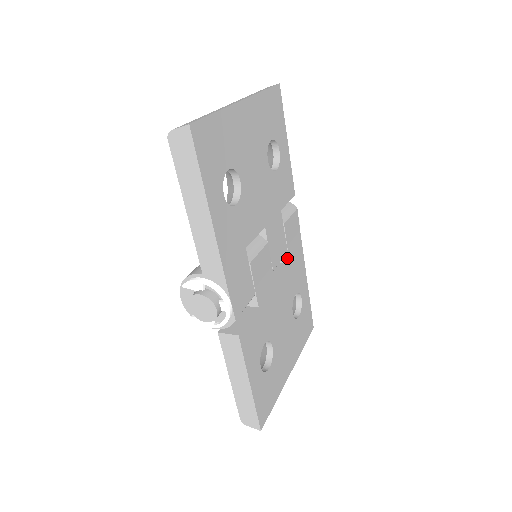
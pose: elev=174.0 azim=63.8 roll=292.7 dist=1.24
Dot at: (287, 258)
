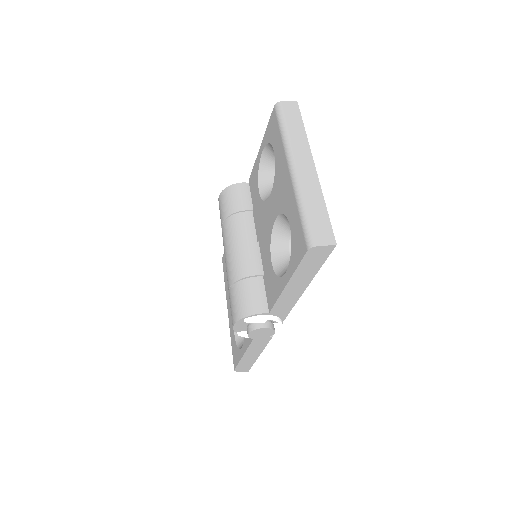
Dot at: occluded
